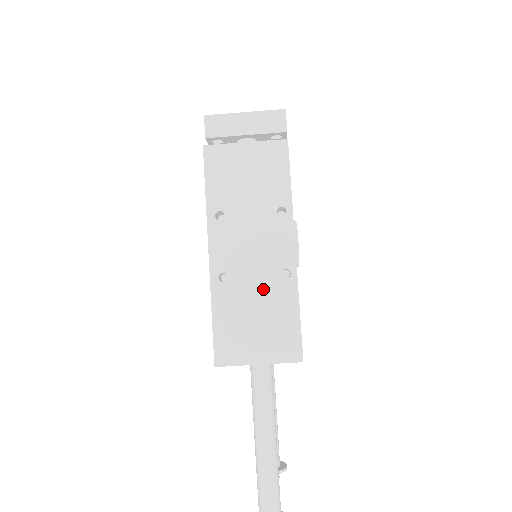
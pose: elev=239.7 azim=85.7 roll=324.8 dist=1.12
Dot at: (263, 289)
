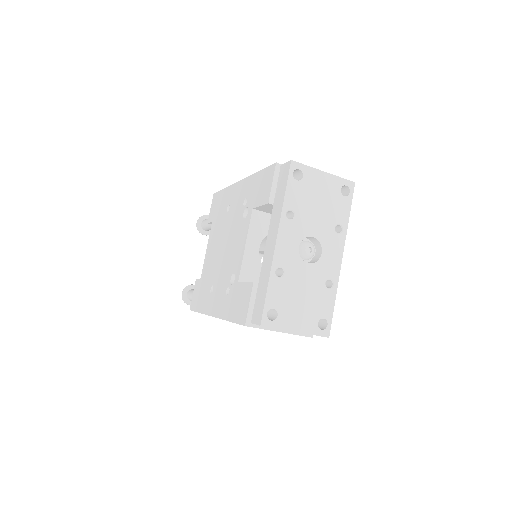
Dot at: occluded
